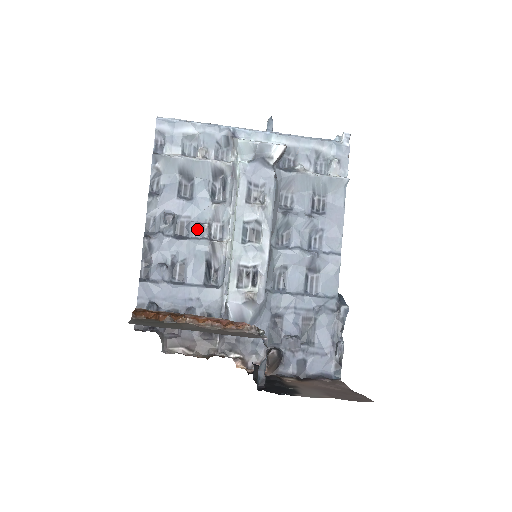
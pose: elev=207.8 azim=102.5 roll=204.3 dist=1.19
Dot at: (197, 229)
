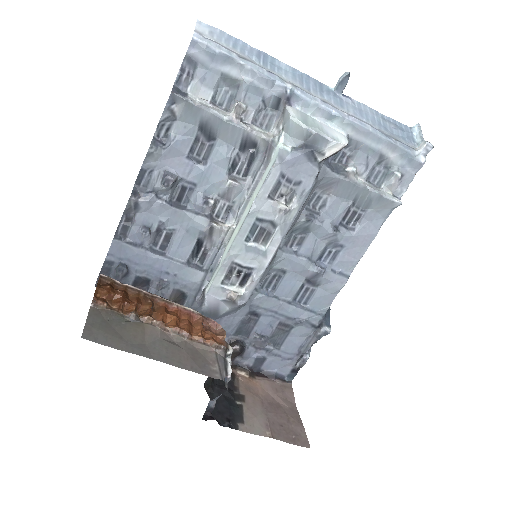
Dot at: (199, 203)
